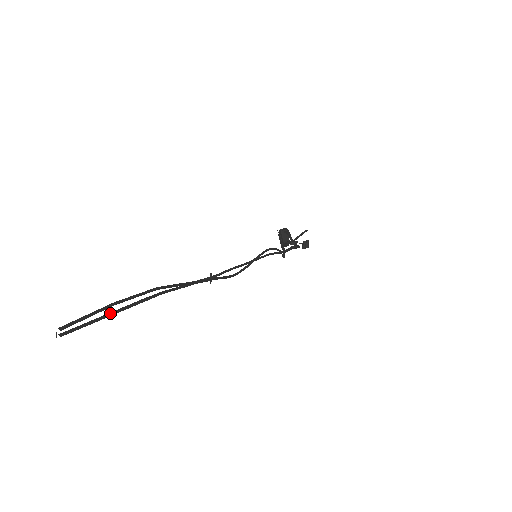
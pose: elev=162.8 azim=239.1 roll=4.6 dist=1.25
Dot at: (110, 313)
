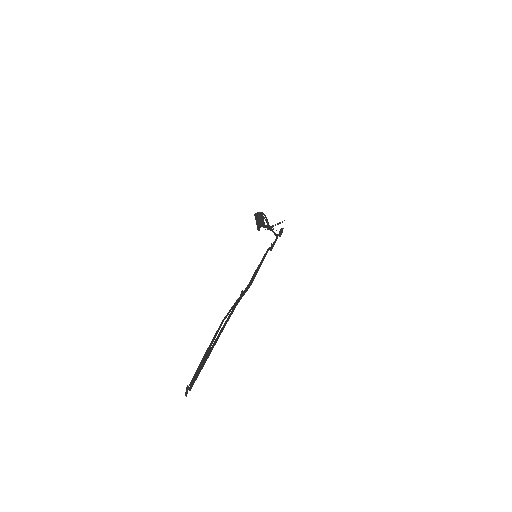
Dot at: (206, 357)
